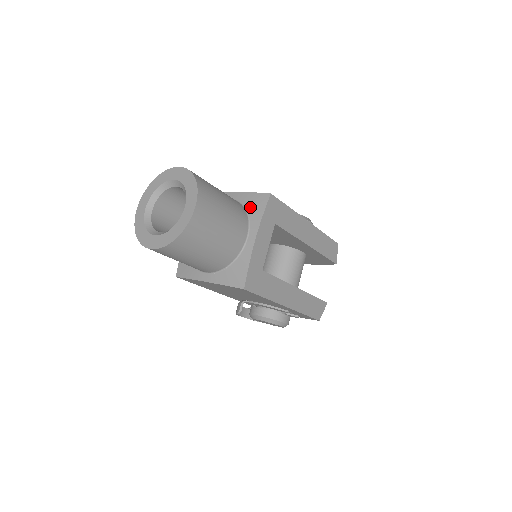
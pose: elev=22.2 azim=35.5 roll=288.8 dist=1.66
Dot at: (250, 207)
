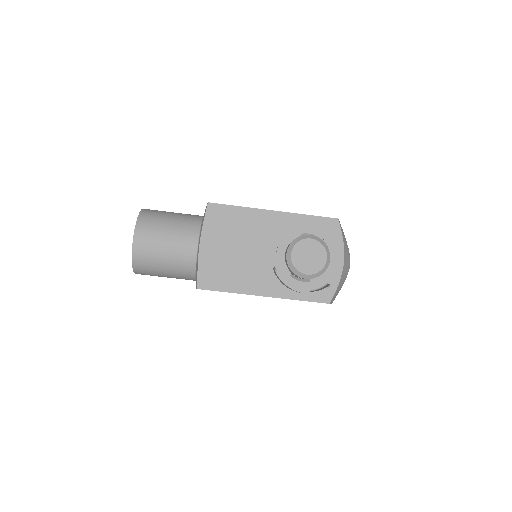
Dot at: occluded
